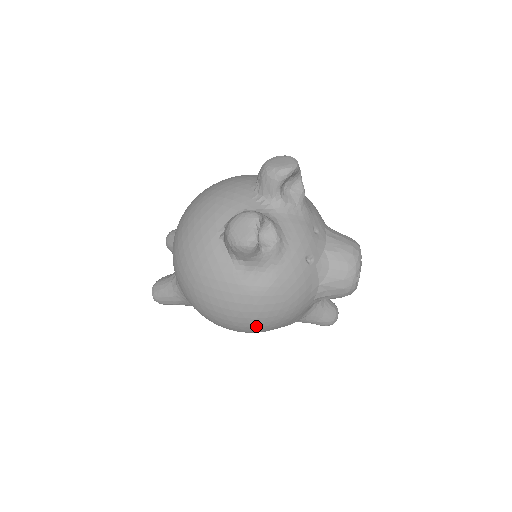
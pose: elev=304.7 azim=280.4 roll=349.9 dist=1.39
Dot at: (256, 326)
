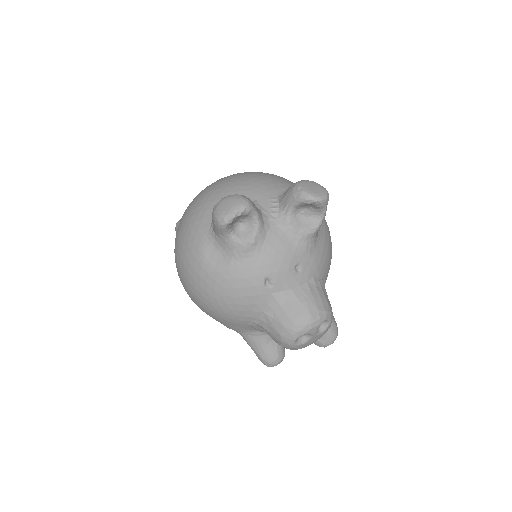
Dot at: (194, 297)
